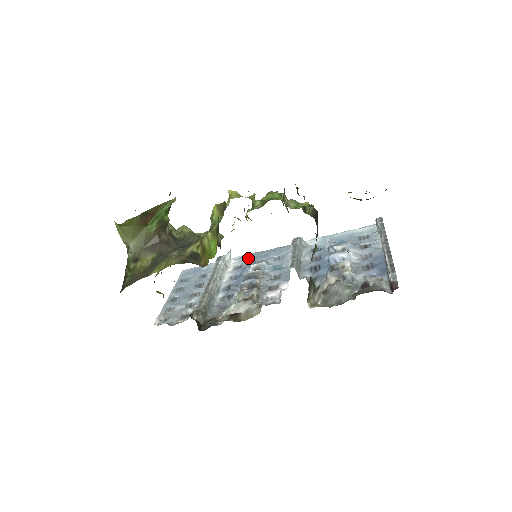
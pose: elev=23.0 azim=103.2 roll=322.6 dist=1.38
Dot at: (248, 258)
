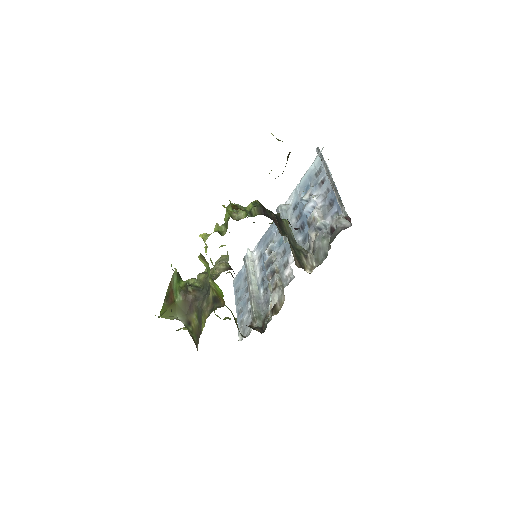
Dot at: (261, 244)
